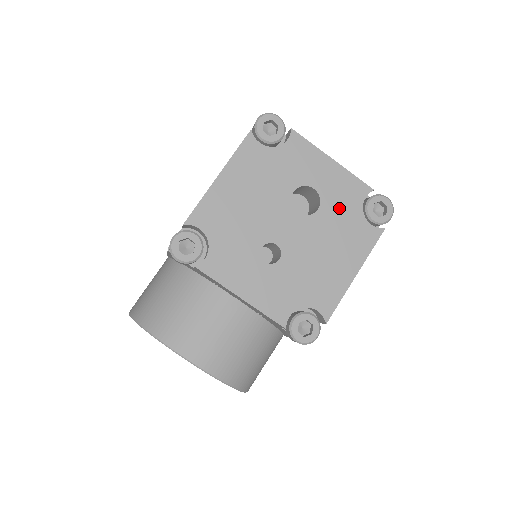
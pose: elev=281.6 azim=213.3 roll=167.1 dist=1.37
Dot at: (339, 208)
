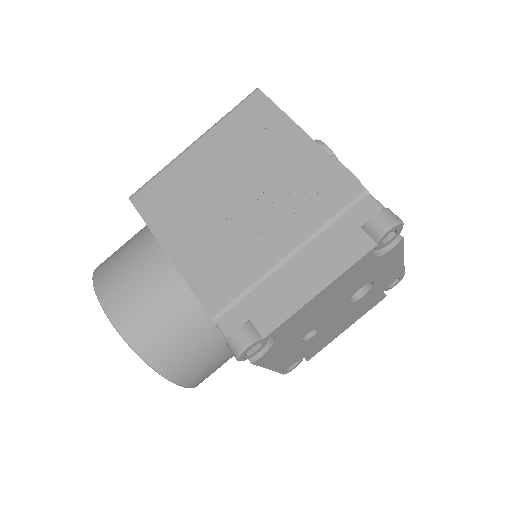
Dot at: (375, 291)
